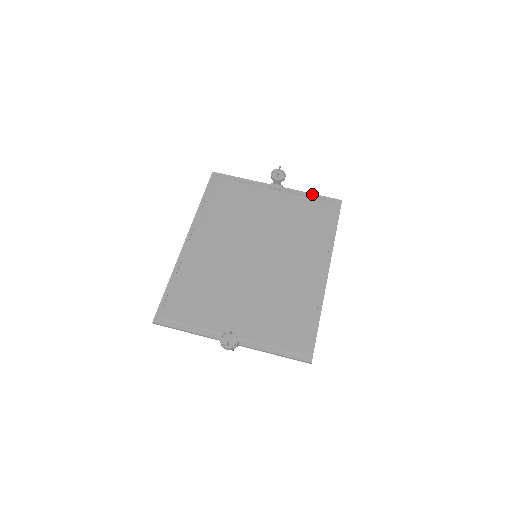
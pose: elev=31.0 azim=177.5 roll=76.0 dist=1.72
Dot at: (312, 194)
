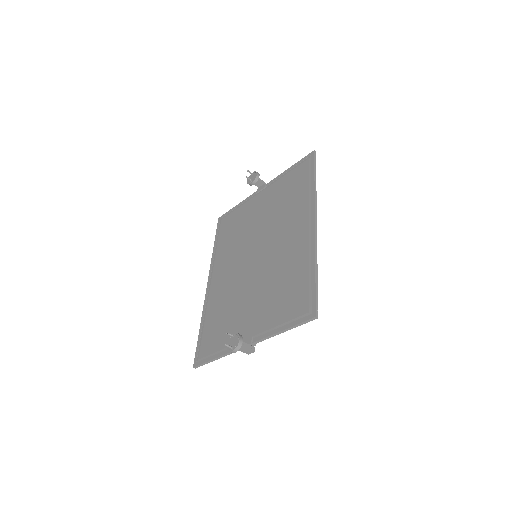
Dot at: (289, 168)
